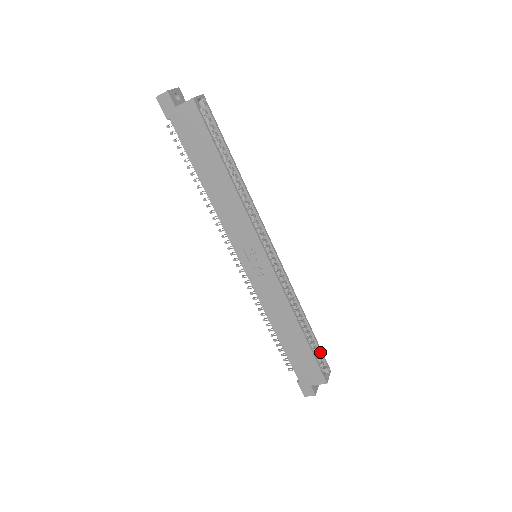
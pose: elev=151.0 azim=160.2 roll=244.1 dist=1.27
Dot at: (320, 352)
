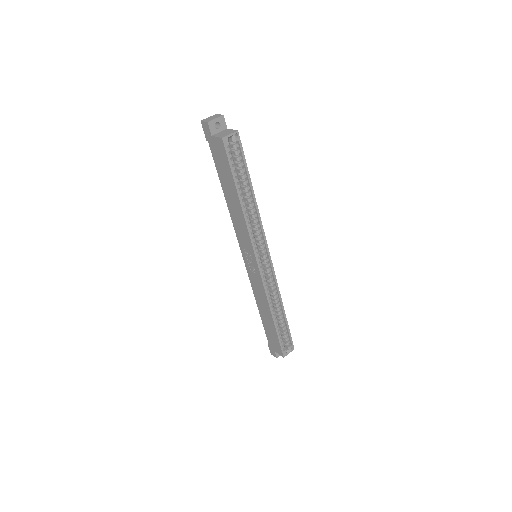
Dot at: (289, 335)
